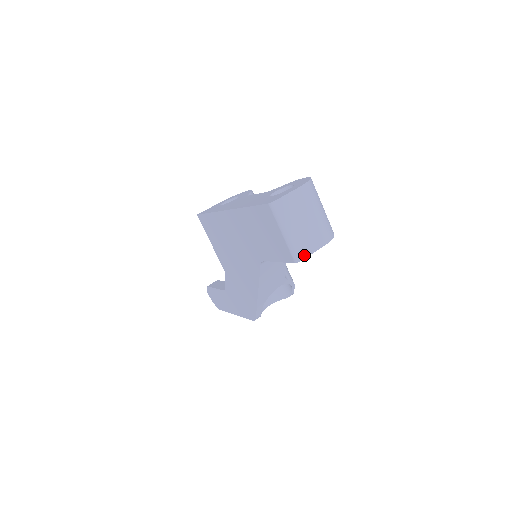
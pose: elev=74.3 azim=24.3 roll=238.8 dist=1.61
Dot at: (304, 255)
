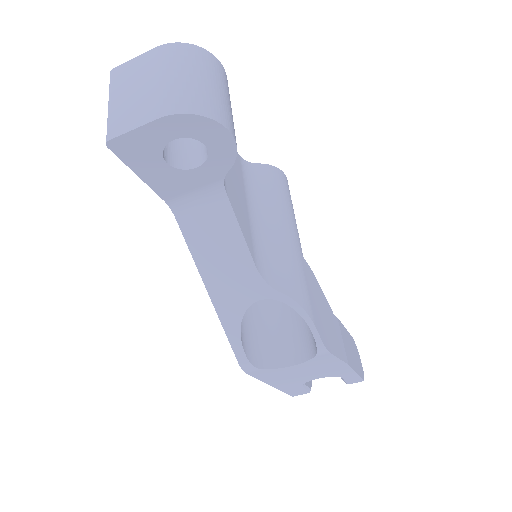
Dot at: (119, 132)
